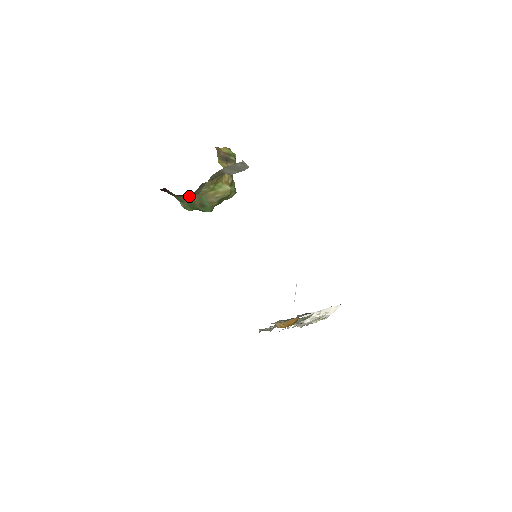
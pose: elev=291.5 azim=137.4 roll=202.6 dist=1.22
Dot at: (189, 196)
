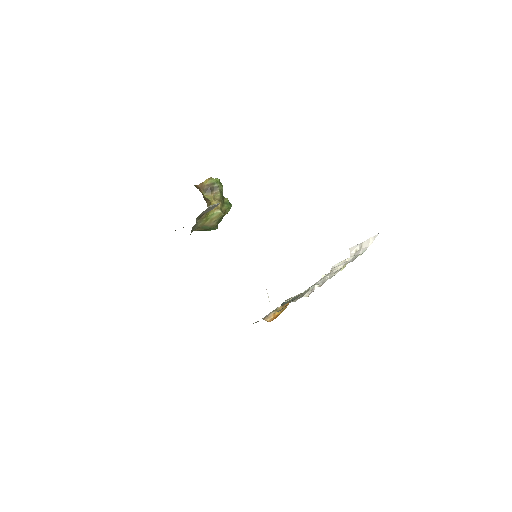
Dot at: occluded
